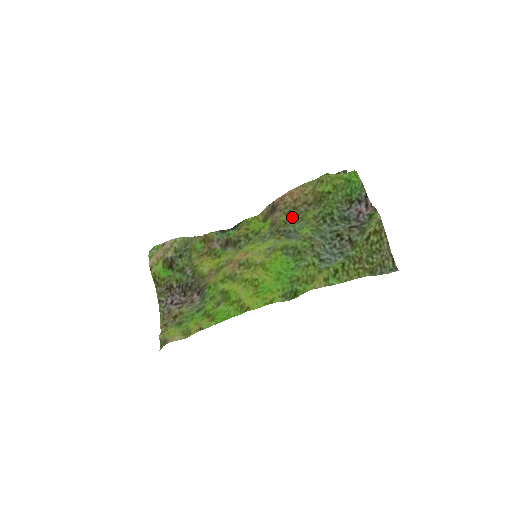
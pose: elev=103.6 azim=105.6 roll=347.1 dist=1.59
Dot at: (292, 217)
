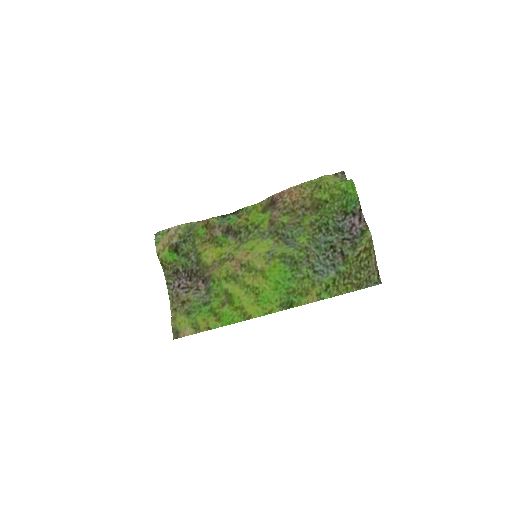
Dot at: (290, 219)
